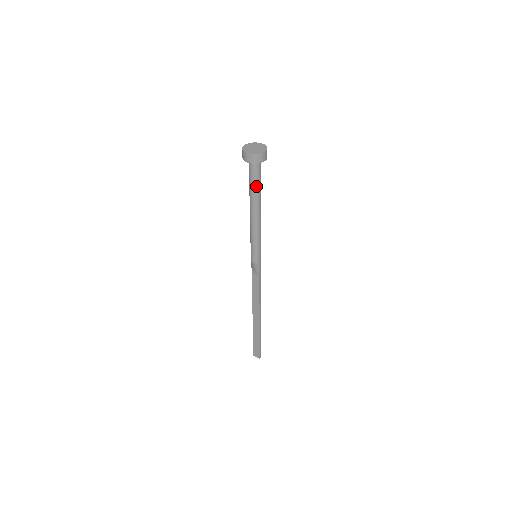
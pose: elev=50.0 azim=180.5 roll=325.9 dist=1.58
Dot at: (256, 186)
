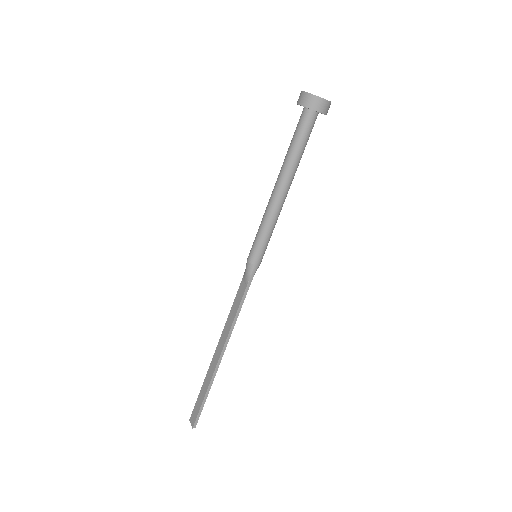
Dot at: (296, 146)
